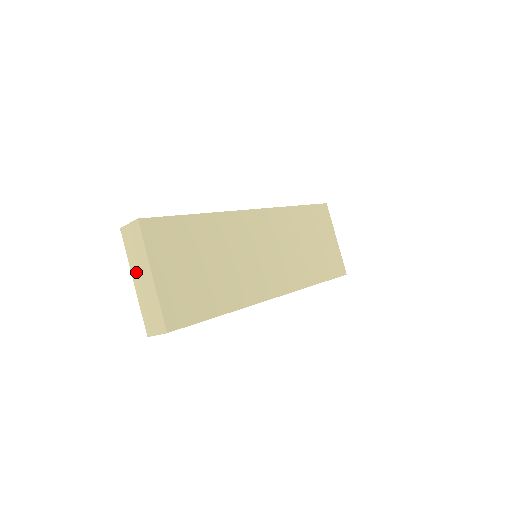
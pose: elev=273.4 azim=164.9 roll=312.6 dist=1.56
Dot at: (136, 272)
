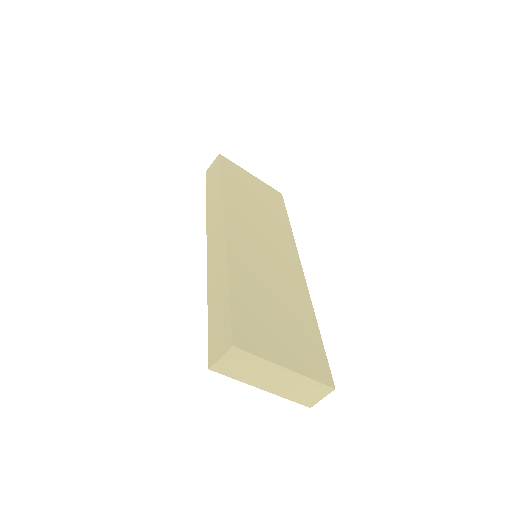
Dot at: (261, 382)
